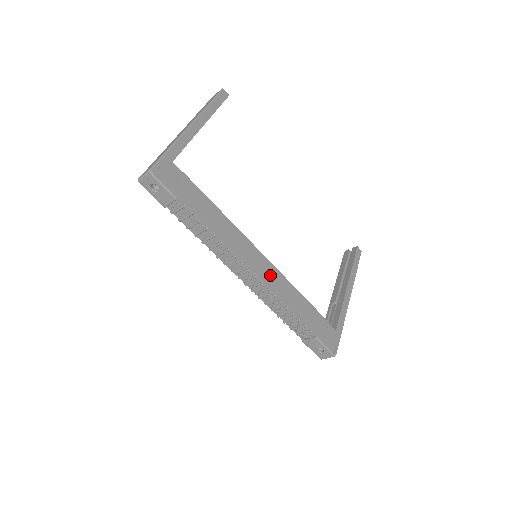
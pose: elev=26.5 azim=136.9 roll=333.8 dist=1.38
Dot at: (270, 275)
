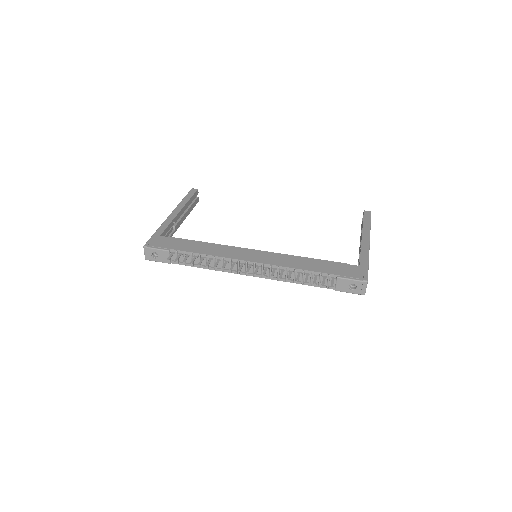
Dot at: (268, 258)
